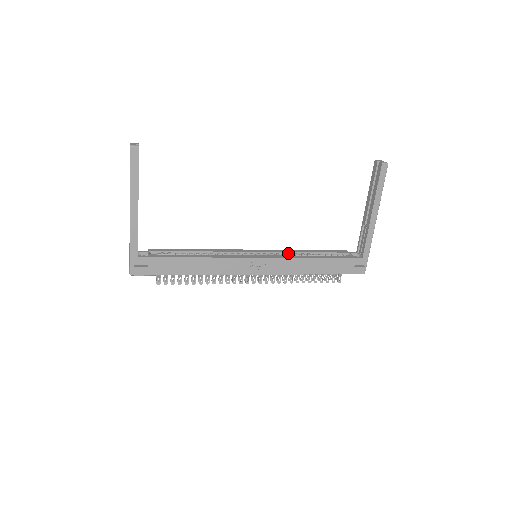
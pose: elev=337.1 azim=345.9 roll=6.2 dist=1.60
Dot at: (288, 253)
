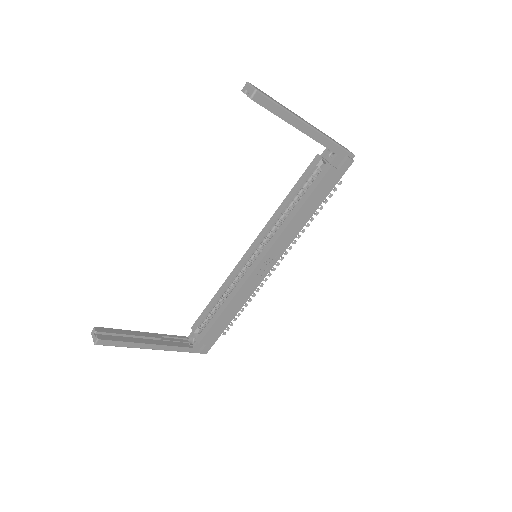
Dot at: (275, 222)
